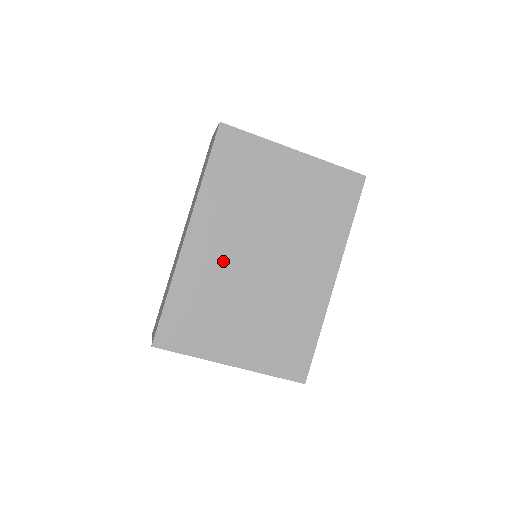
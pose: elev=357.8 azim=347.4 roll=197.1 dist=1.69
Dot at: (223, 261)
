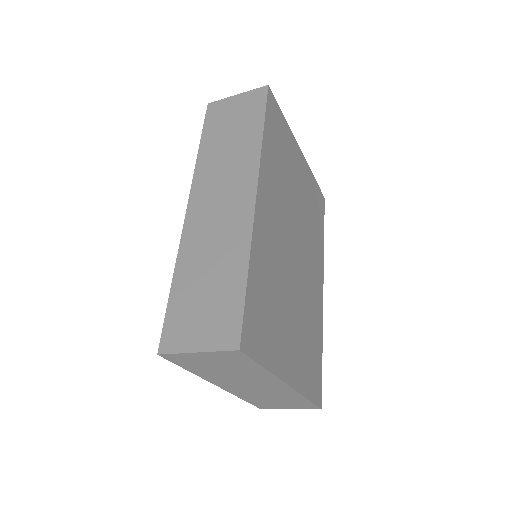
Dot at: (277, 243)
